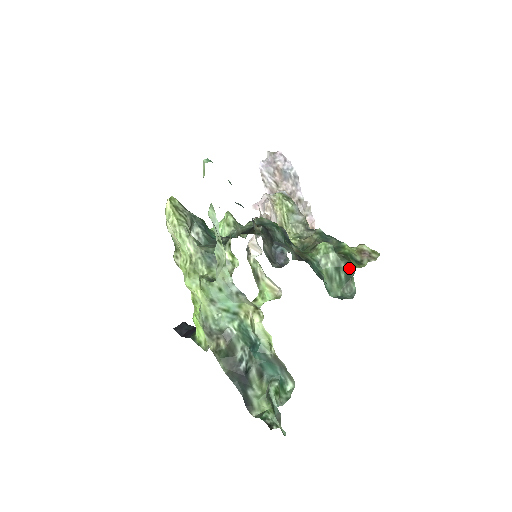
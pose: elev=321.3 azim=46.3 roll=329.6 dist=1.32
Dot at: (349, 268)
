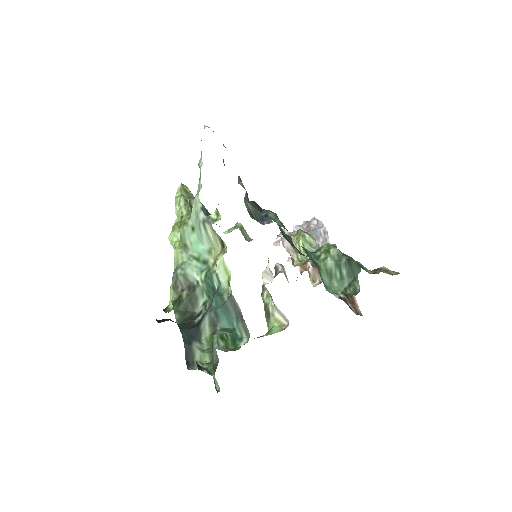
Dot at: (352, 265)
